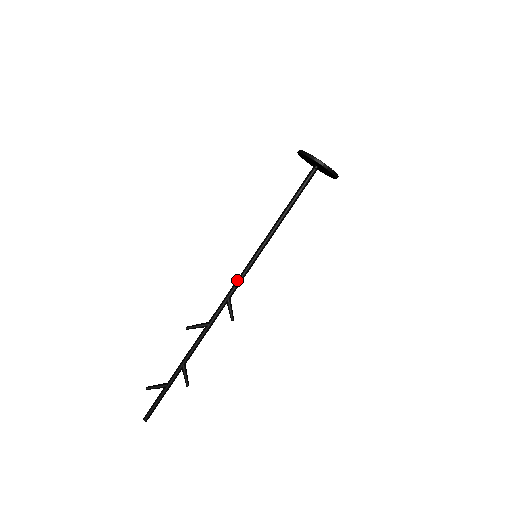
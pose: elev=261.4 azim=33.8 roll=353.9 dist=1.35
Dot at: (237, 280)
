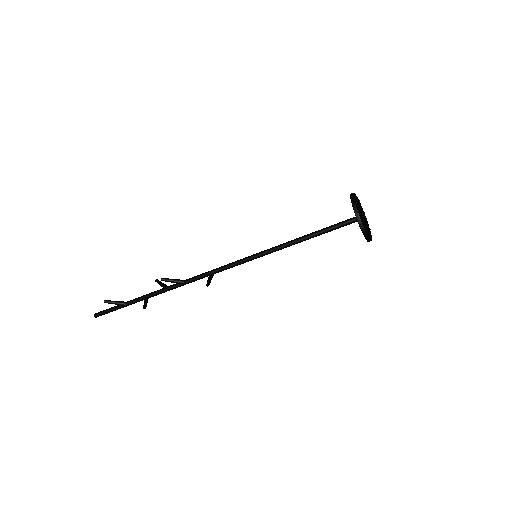
Dot at: (228, 266)
